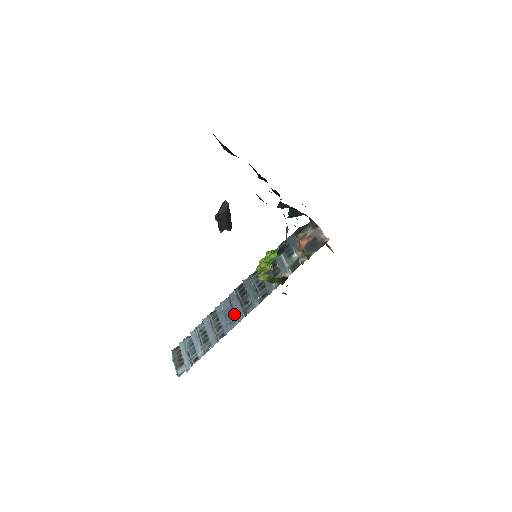
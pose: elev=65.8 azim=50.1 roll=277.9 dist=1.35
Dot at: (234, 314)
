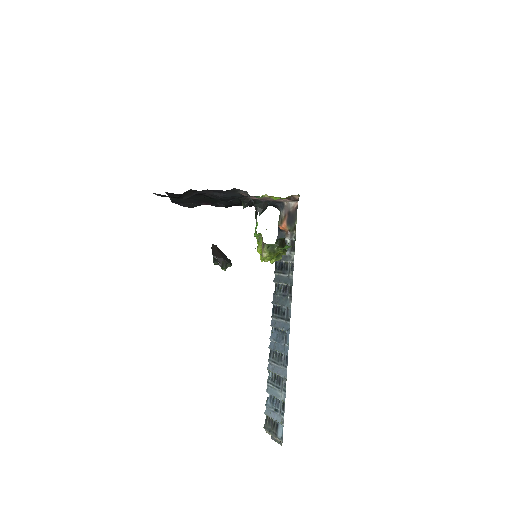
Dot at: (283, 333)
